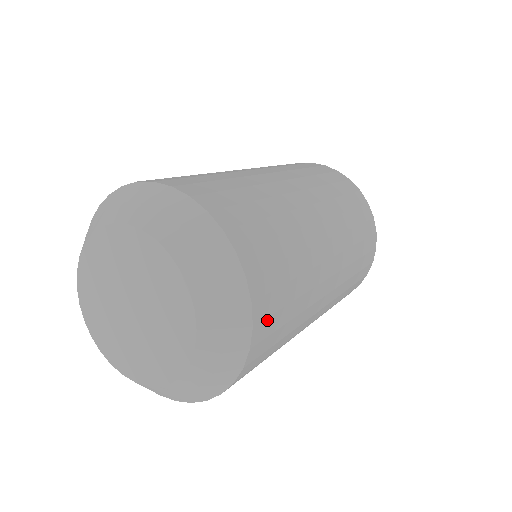
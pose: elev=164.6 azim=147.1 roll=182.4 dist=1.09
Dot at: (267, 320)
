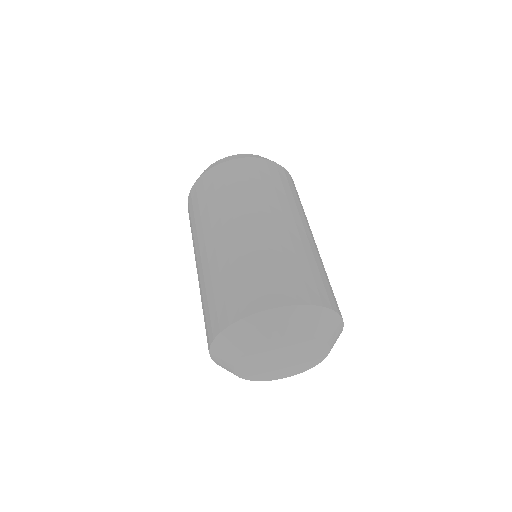
Dot at: (320, 294)
